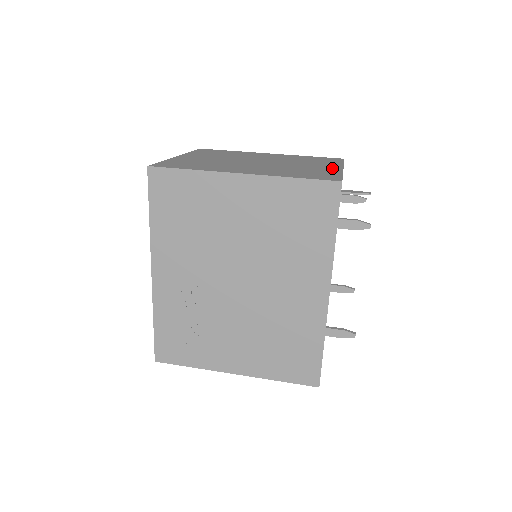
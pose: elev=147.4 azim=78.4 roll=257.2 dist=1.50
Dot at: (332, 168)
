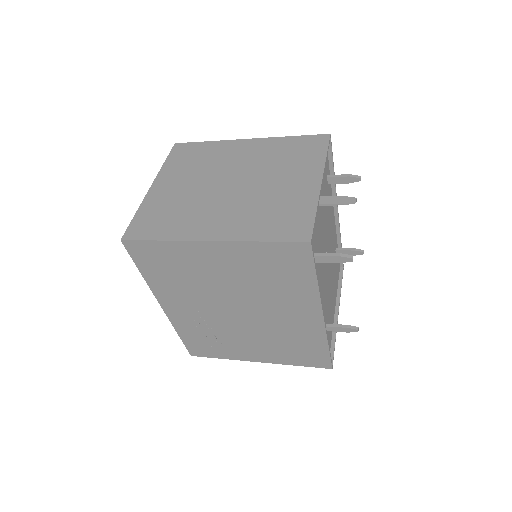
Dot at: (309, 186)
